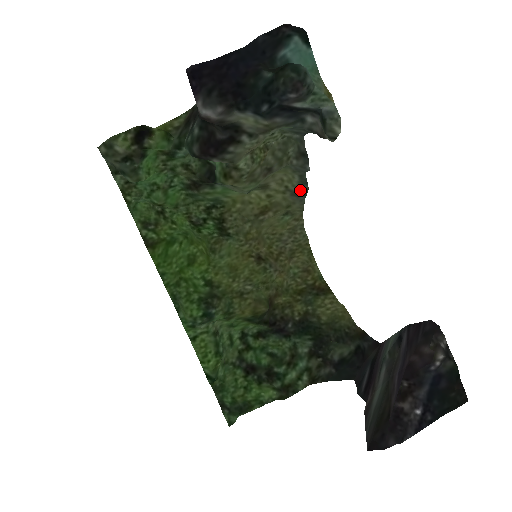
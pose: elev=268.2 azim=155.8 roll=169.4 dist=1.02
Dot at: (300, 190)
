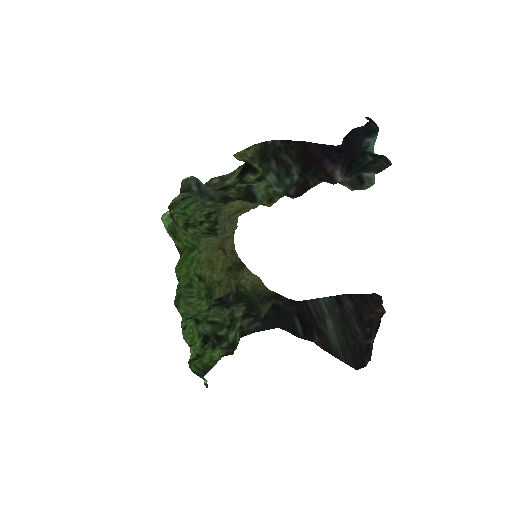
Dot at: occluded
